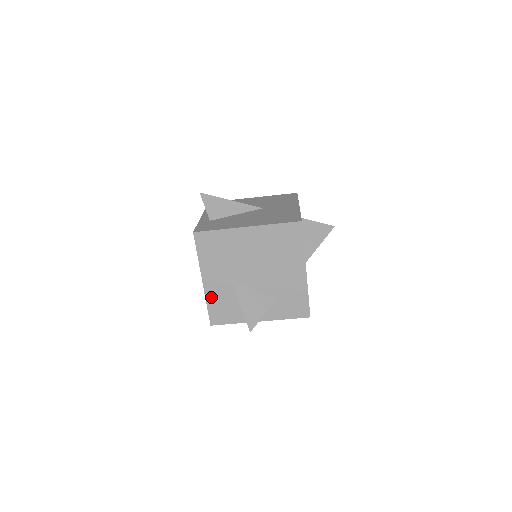
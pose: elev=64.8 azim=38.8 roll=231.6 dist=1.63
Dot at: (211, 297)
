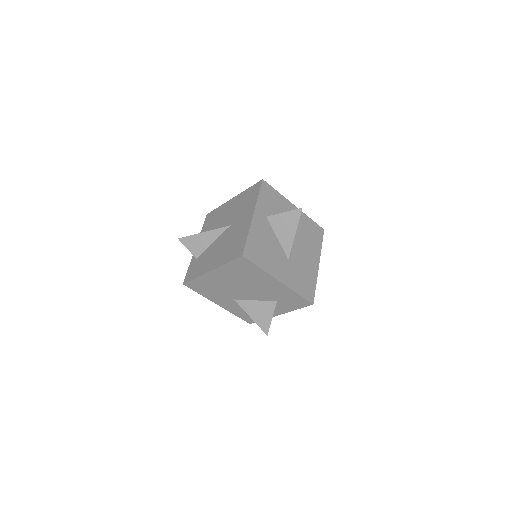
Dot at: (233, 311)
